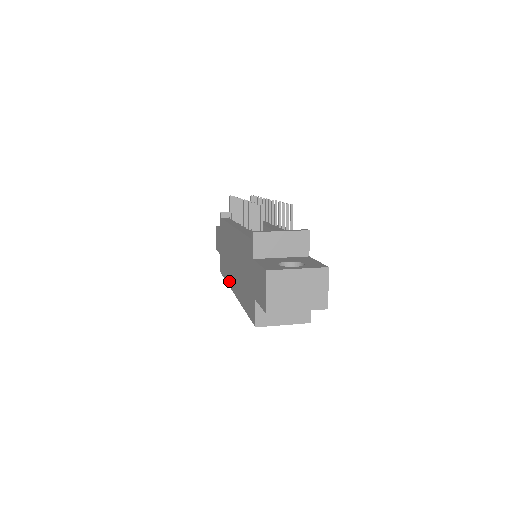
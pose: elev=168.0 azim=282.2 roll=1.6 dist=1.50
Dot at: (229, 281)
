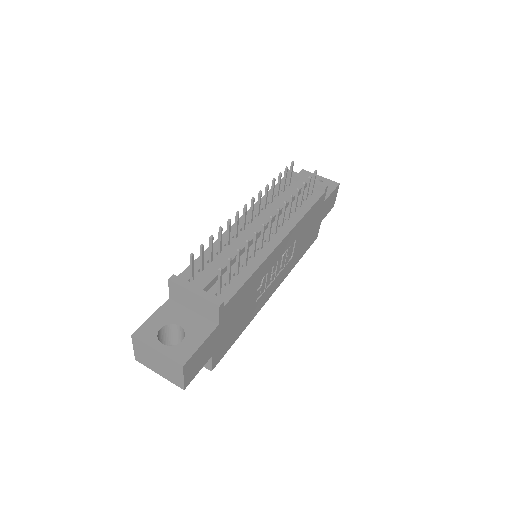
Dot at: occluded
